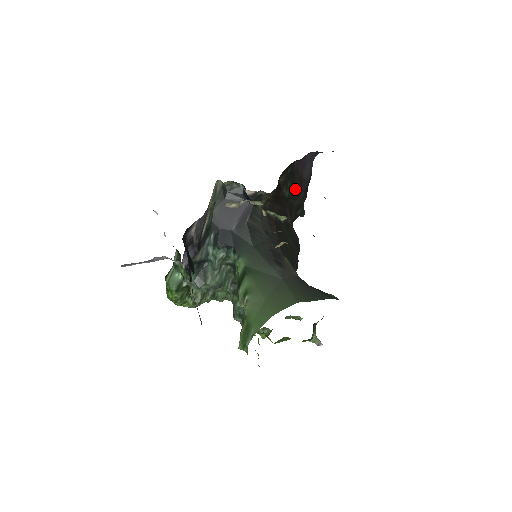
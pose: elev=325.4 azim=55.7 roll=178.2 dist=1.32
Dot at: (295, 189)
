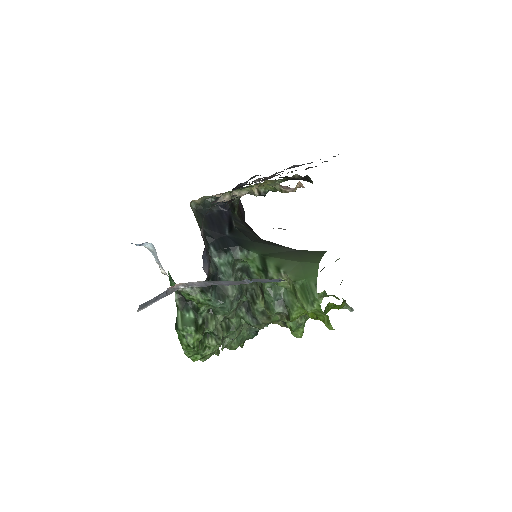
Dot at: occluded
